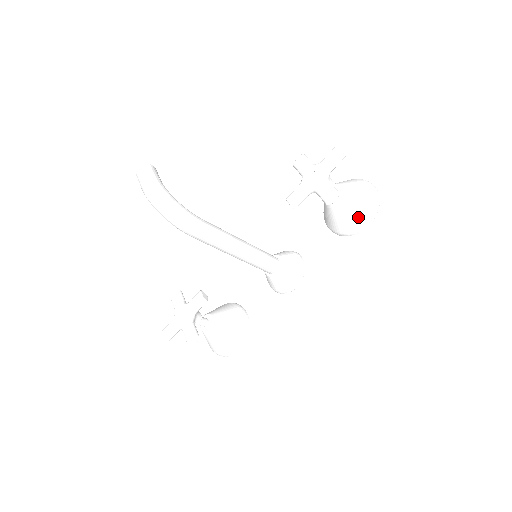
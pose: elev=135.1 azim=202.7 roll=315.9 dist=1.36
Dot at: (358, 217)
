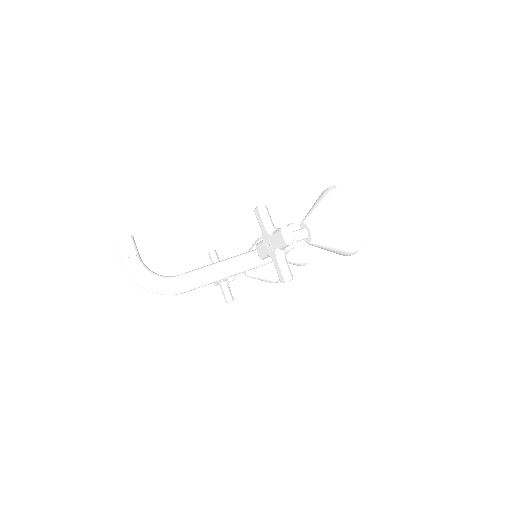
Dot at: (338, 252)
